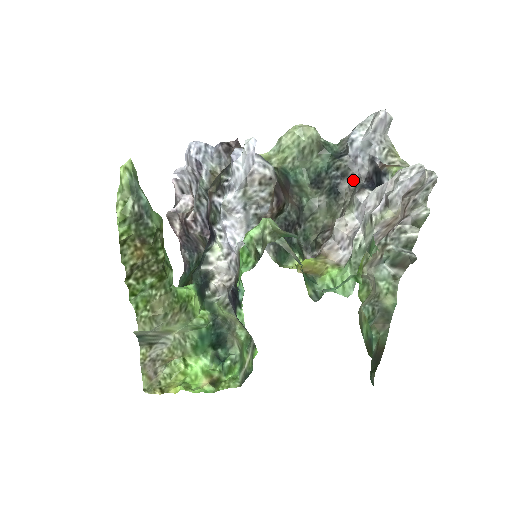
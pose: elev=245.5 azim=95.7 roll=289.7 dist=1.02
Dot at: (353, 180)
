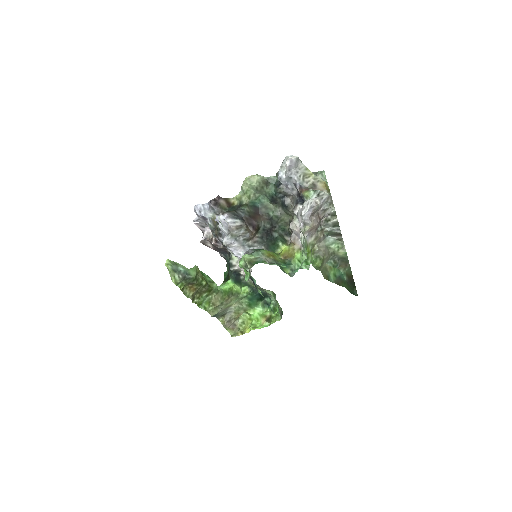
Dot at: (291, 197)
